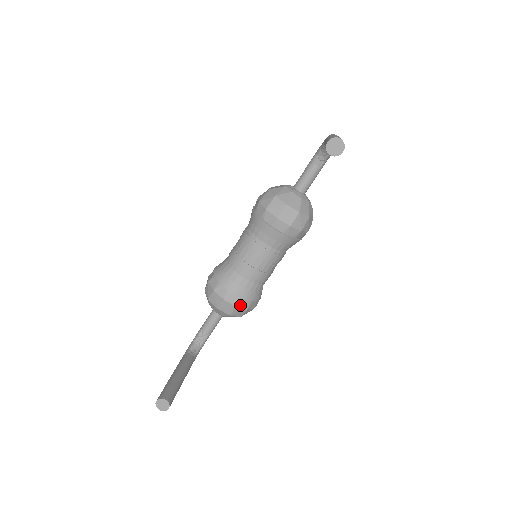
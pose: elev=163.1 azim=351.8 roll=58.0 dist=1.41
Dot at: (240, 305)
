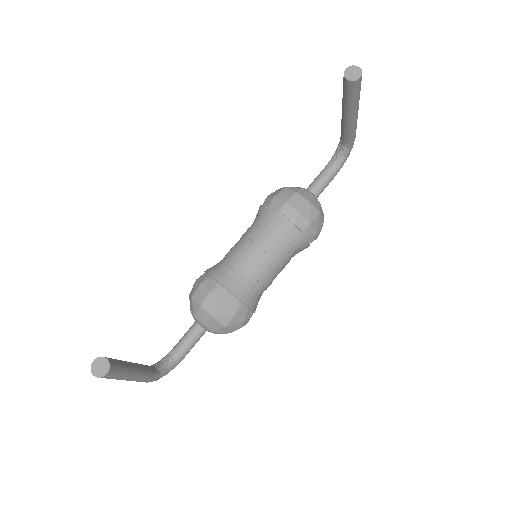
Dot at: (229, 303)
